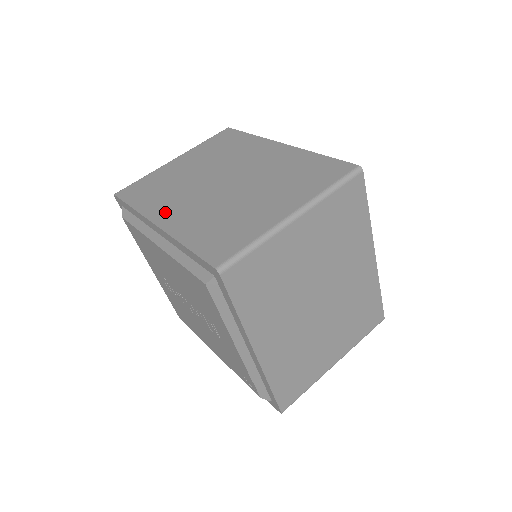
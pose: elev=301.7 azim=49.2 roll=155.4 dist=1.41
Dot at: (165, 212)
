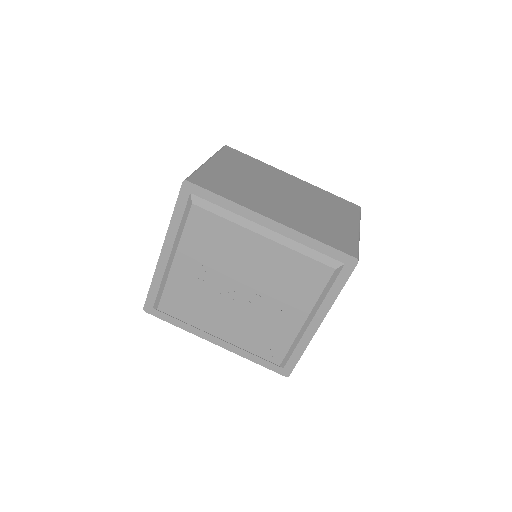
Dot at: (267, 210)
